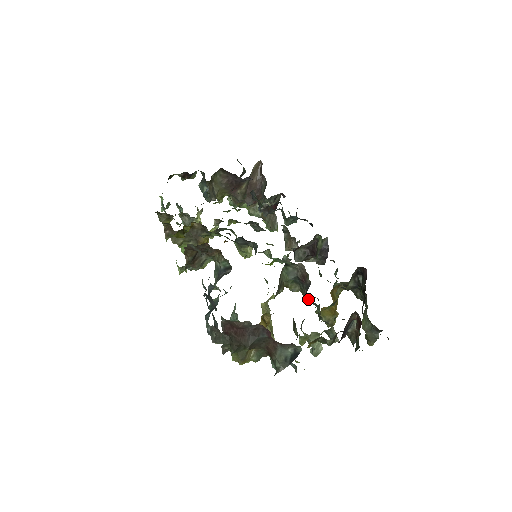
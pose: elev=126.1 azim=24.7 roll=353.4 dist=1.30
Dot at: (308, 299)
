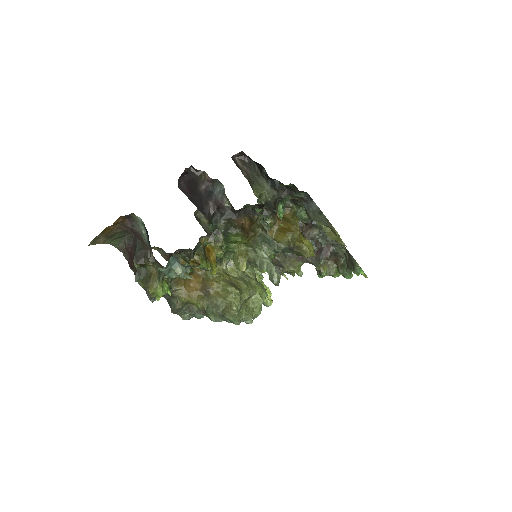
Dot at: occluded
